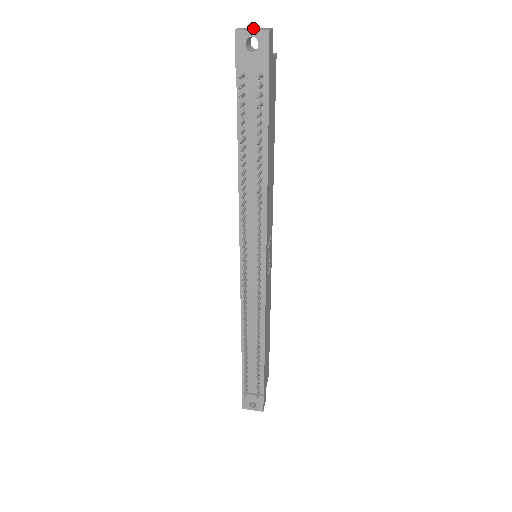
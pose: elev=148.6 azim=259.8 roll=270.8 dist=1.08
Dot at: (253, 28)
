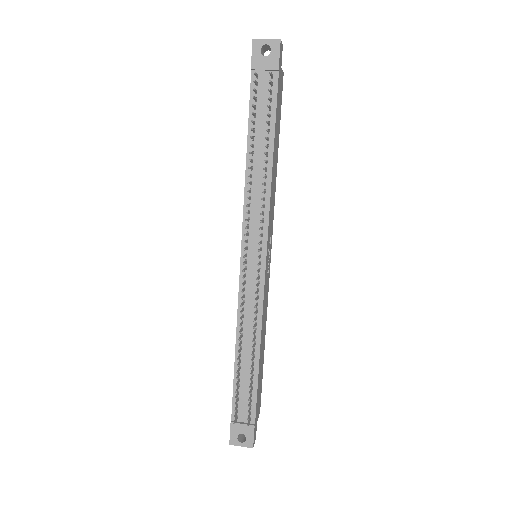
Dot at: occluded
